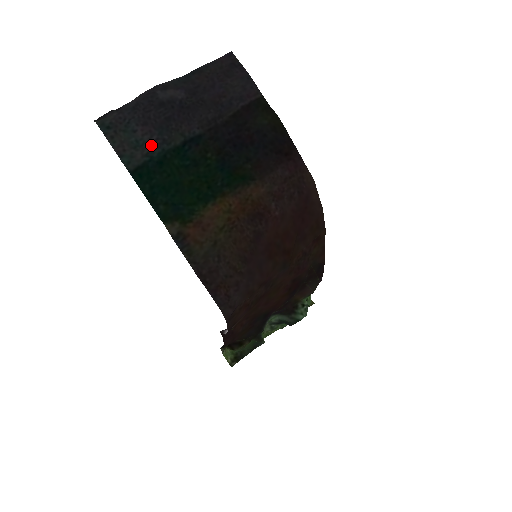
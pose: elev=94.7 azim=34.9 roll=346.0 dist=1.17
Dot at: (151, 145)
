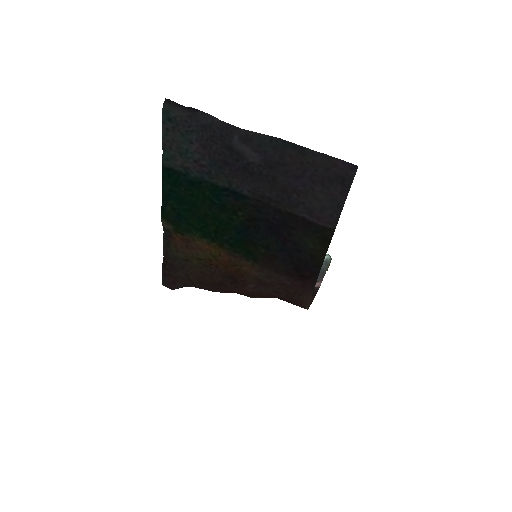
Dot at: (196, 165)
